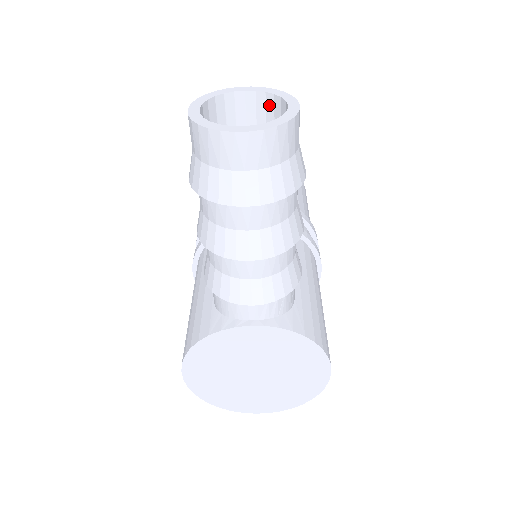
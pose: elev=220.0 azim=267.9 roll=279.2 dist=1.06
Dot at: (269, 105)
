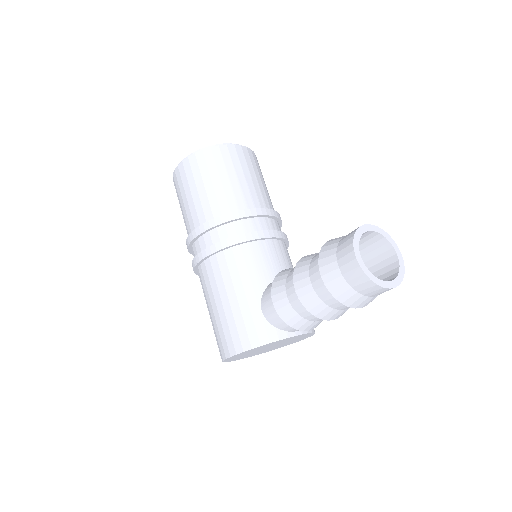
Dot at: (376, 238)
